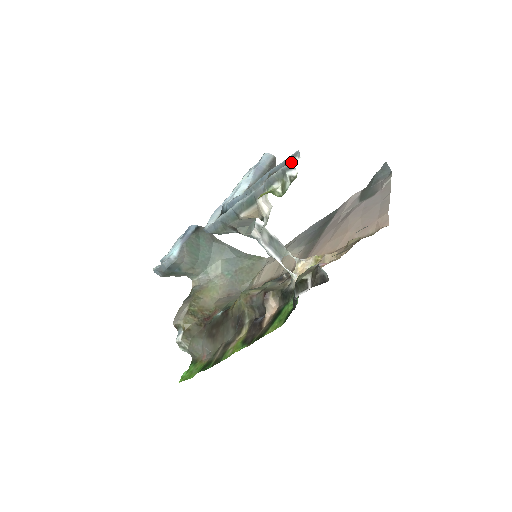
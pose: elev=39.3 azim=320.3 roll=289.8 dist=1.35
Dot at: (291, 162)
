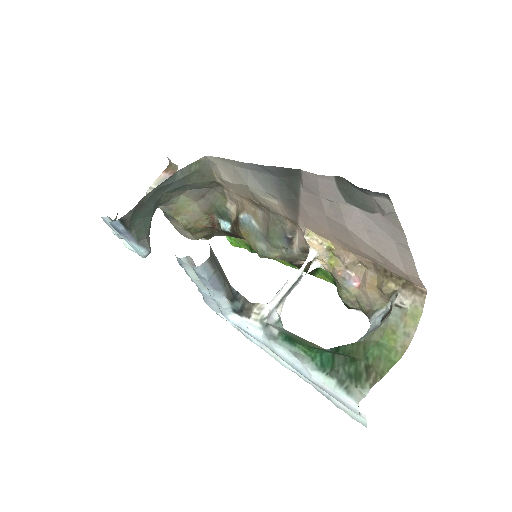
Dot at: occluded
